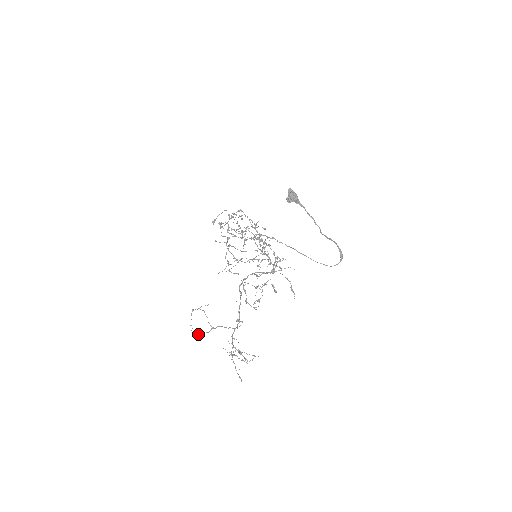
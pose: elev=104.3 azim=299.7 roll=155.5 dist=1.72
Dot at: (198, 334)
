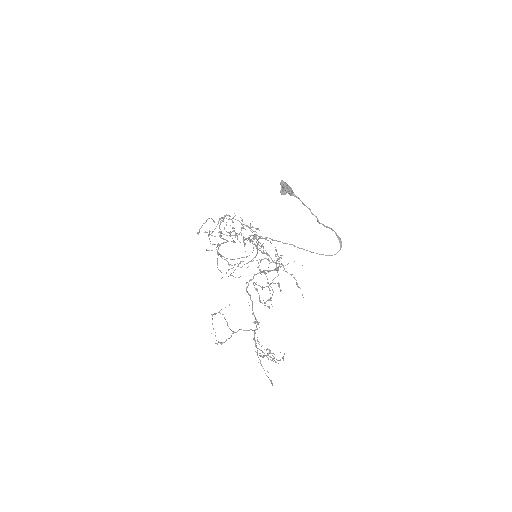
Dot at: (219, 342)
